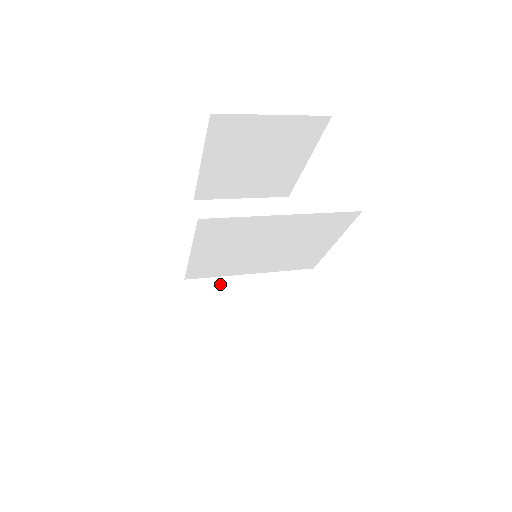
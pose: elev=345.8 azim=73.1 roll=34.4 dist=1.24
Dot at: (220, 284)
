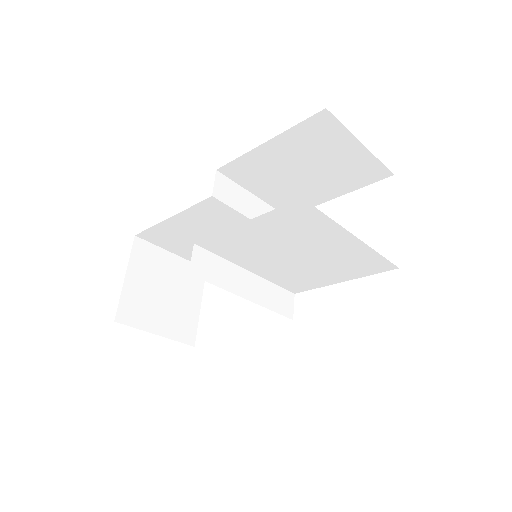
Dot at: (222, 266)
